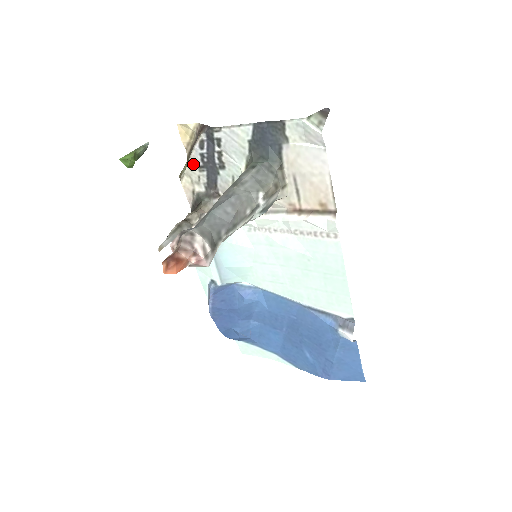
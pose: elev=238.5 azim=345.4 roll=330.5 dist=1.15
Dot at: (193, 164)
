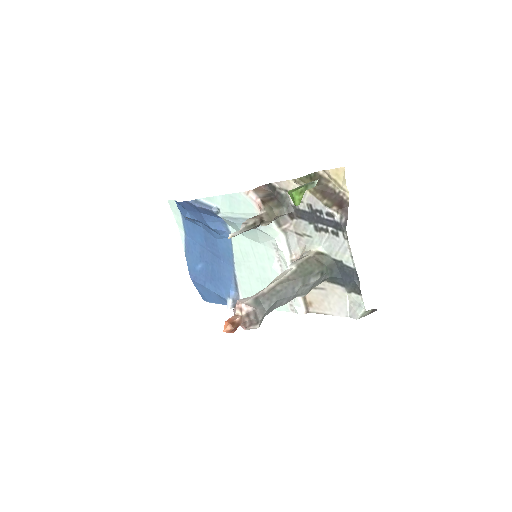
Dot at: (312, 199)
